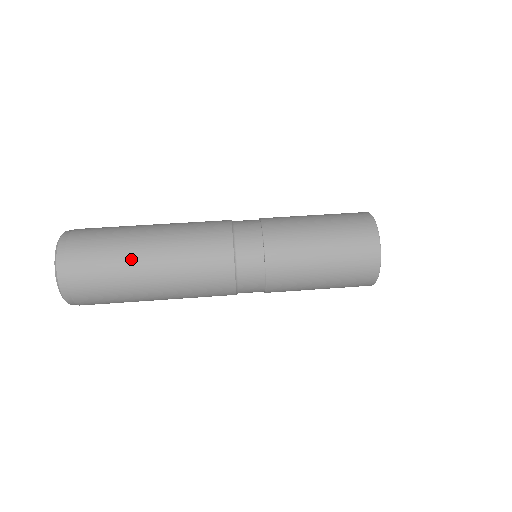
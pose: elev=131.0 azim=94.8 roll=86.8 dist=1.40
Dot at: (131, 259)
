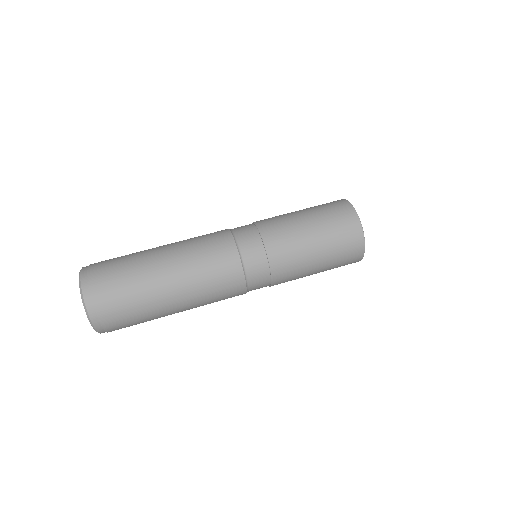
Dot at: (161, 312)
